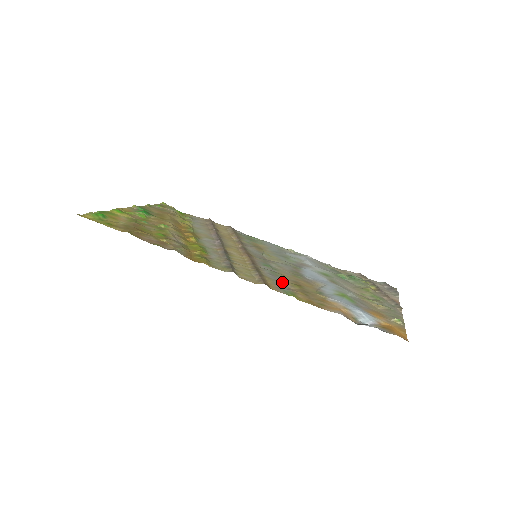
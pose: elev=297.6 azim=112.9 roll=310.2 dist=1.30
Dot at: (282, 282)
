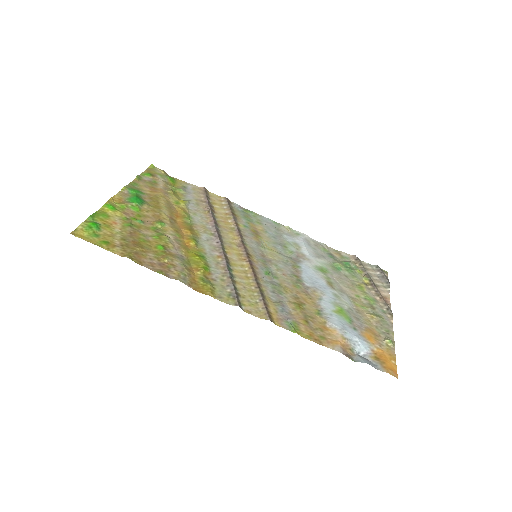
Dot at: (284, 305)
